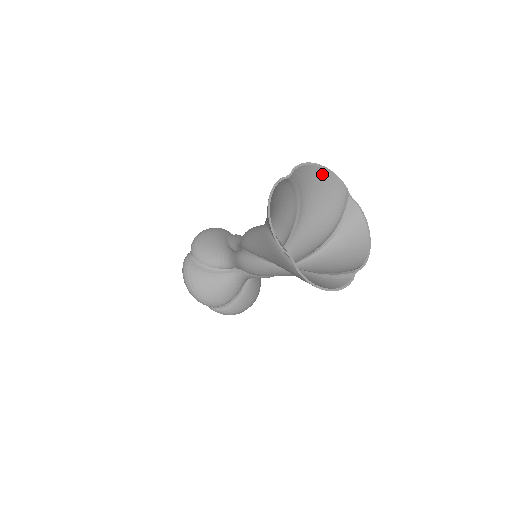
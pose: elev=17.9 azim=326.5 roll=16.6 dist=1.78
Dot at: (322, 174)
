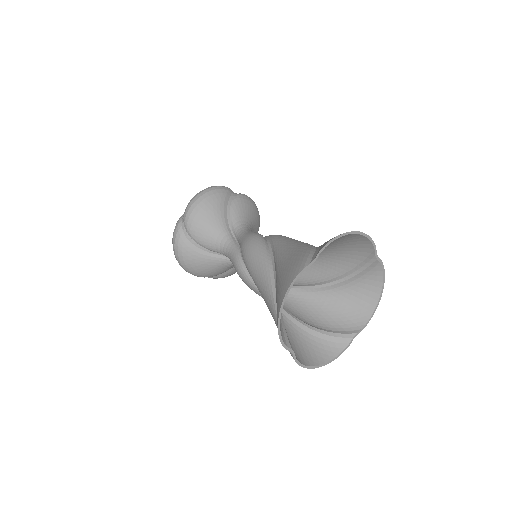
Dot at: (353, 235)
